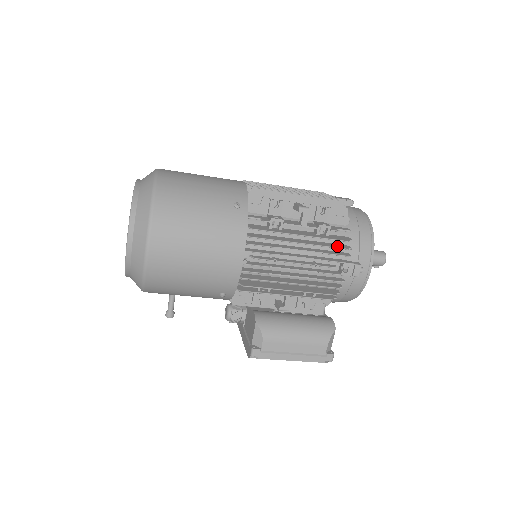
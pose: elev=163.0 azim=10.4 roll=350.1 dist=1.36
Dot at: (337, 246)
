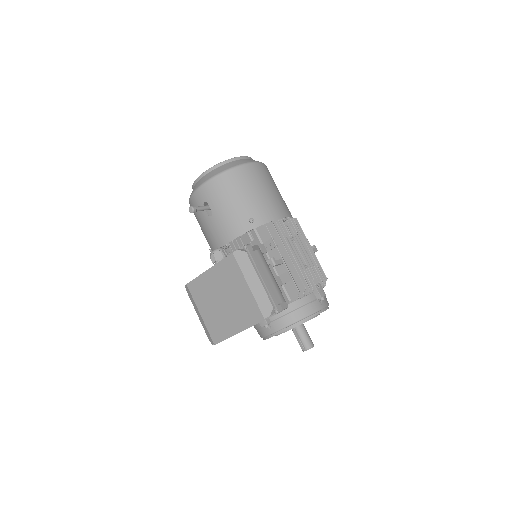
Dot at: (320, 275)
